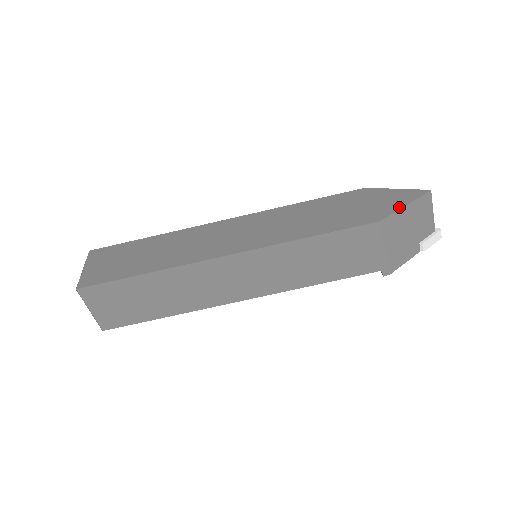
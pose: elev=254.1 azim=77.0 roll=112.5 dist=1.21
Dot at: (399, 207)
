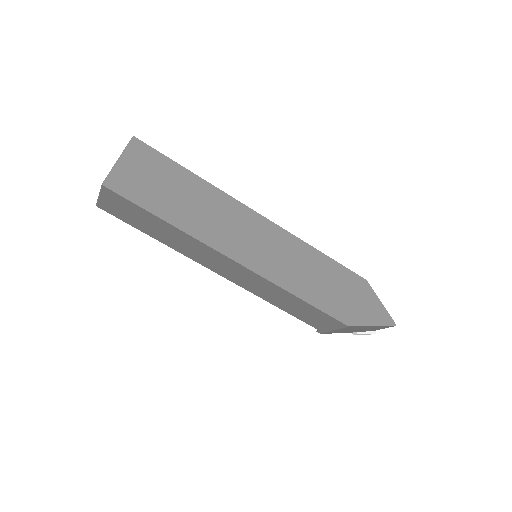
Dot at: (369, 324)
